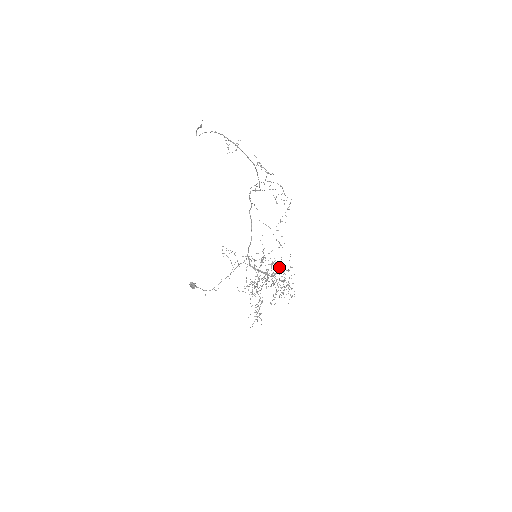
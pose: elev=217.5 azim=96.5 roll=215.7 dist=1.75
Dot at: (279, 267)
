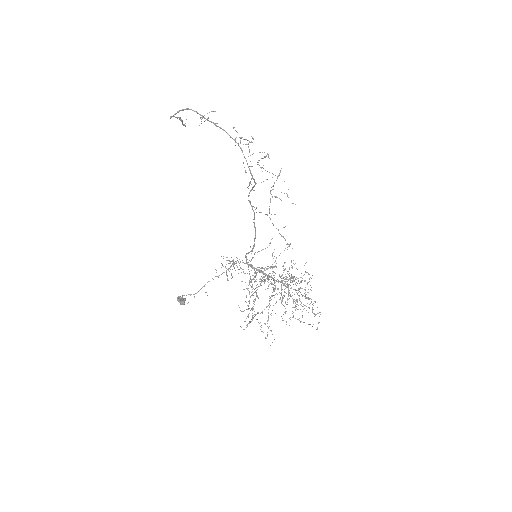
Dot at: occluded
